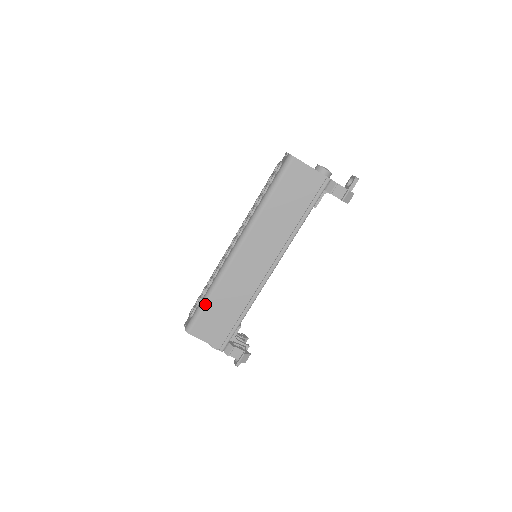
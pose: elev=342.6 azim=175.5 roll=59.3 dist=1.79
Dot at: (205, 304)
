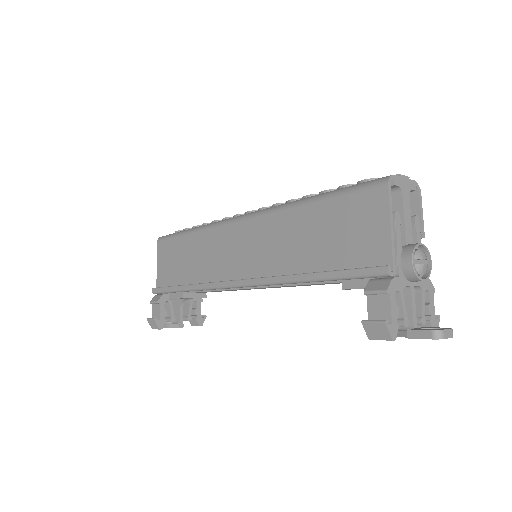
Dot at: (182, 234)
